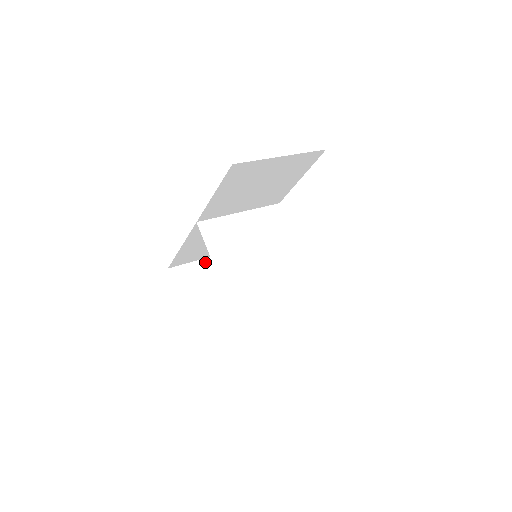
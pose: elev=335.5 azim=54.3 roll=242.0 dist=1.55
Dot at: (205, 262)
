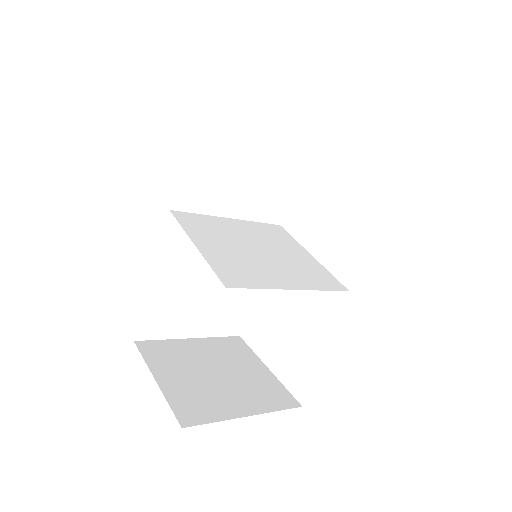
Dot at: (190, 342)
